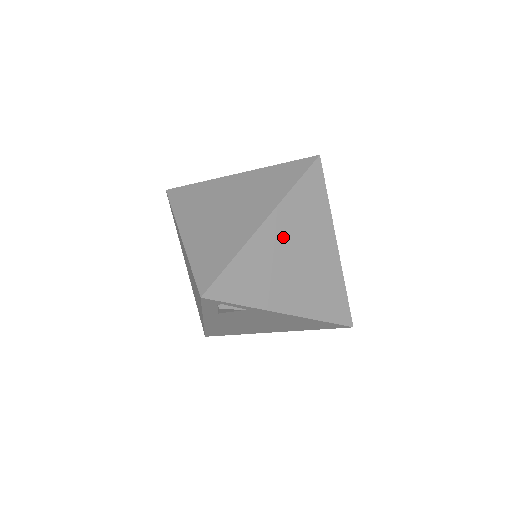
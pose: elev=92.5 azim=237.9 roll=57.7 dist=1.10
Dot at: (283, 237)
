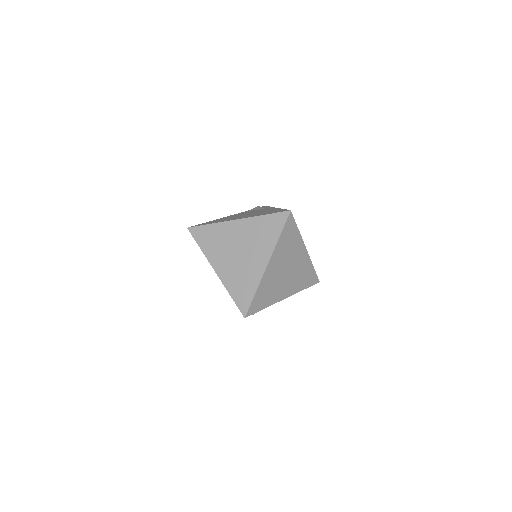
Dot at: (278, 266)
